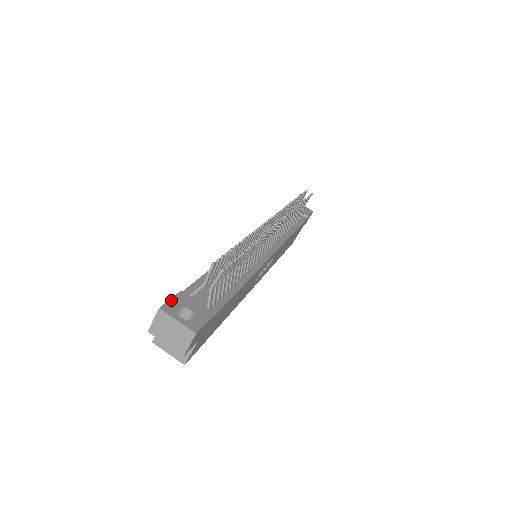
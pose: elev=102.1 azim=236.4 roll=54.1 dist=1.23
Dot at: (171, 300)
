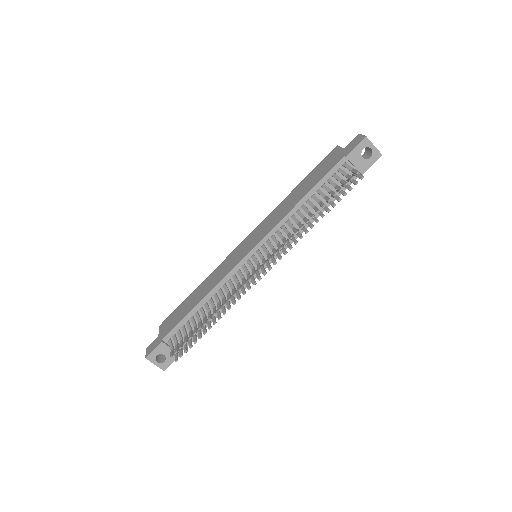
Dot at: (153, 351)
